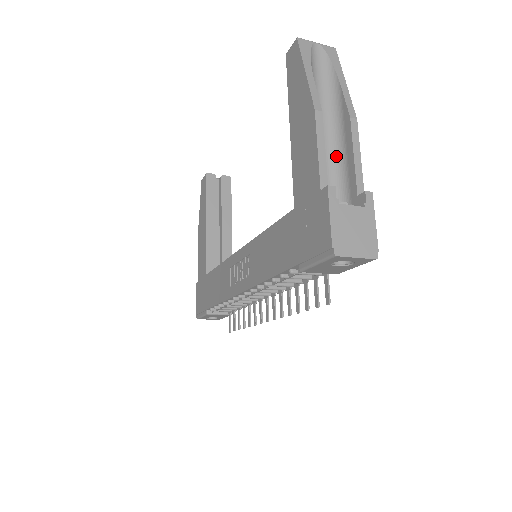
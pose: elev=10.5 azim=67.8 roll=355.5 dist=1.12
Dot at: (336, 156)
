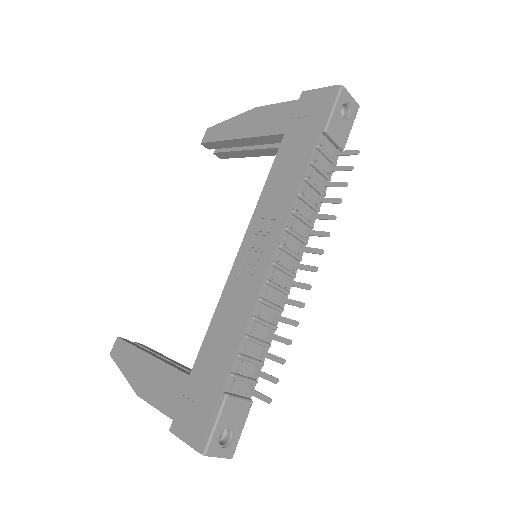
Dot at: occluded
